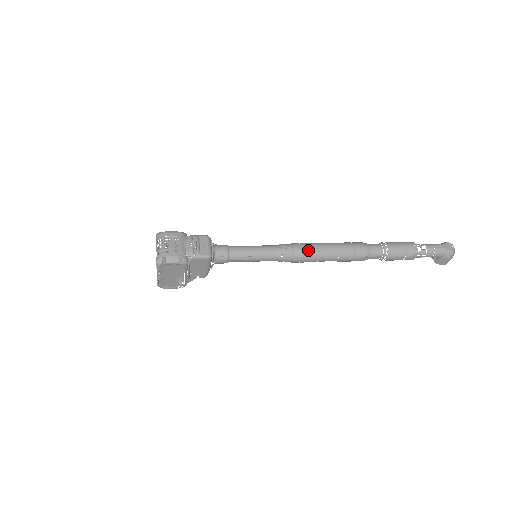
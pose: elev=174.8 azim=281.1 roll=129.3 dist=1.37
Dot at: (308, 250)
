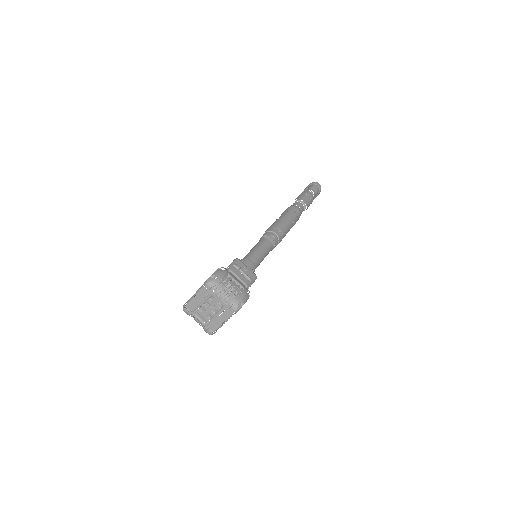
Dot at: (283, 230)
